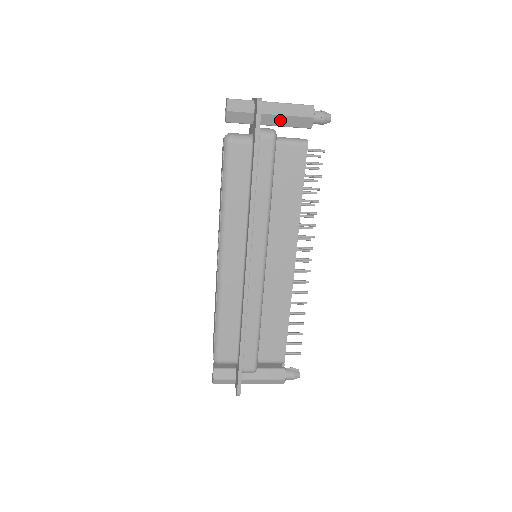
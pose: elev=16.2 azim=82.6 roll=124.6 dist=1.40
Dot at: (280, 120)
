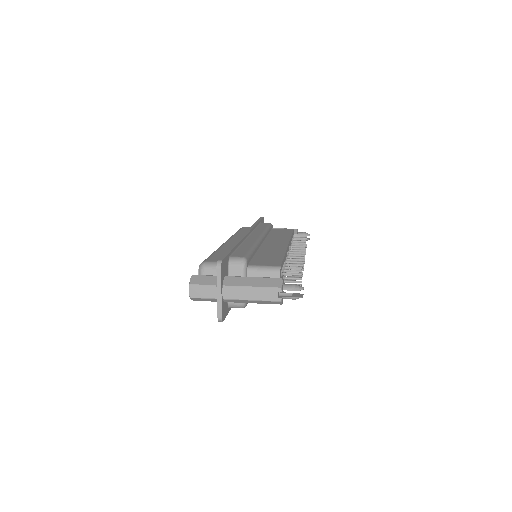
Dot at: occluded
